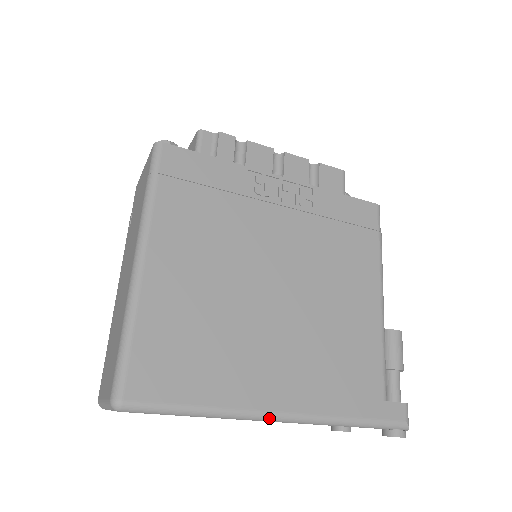
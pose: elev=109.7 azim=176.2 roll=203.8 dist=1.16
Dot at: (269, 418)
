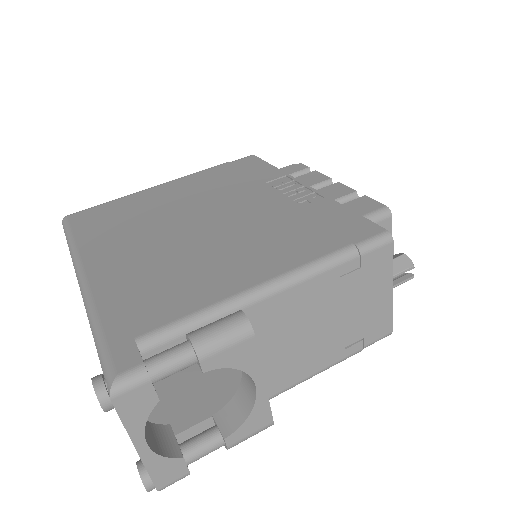
Dot at: (78, 272)
